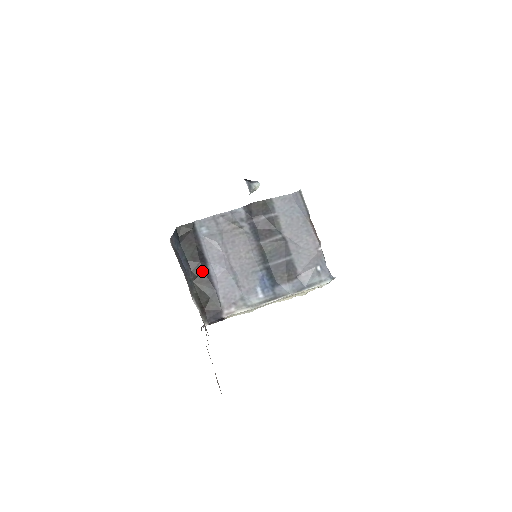
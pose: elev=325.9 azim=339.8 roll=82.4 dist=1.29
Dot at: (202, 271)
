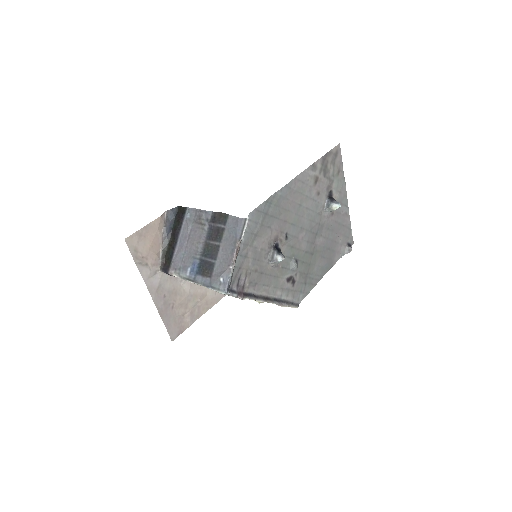
Dot at: (174, 240)
